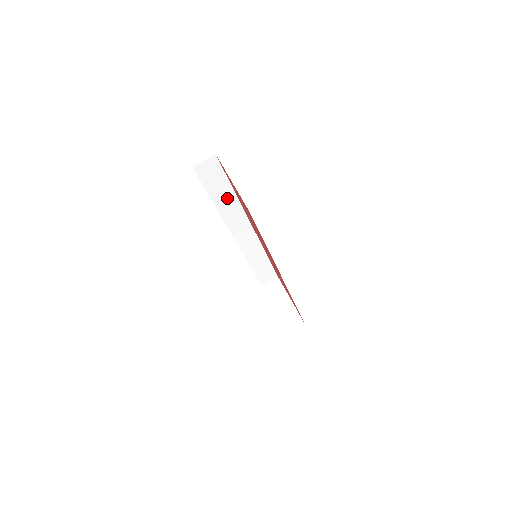
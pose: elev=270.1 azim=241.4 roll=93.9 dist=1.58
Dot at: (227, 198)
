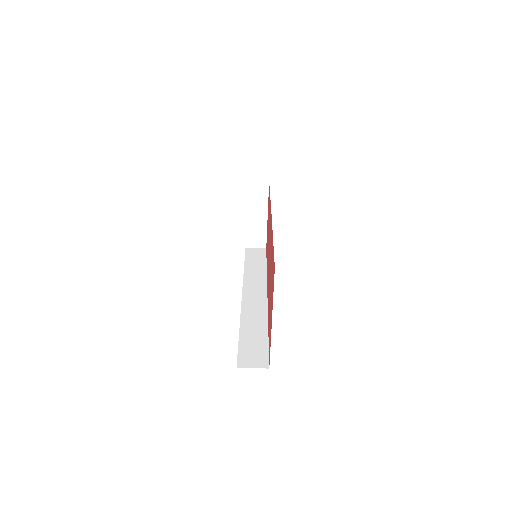
Dot at: occluded
